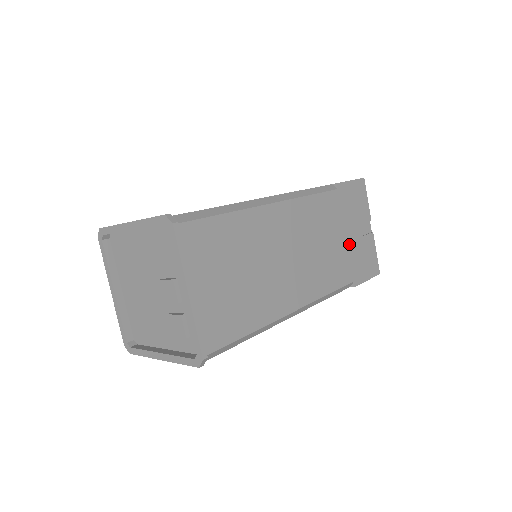
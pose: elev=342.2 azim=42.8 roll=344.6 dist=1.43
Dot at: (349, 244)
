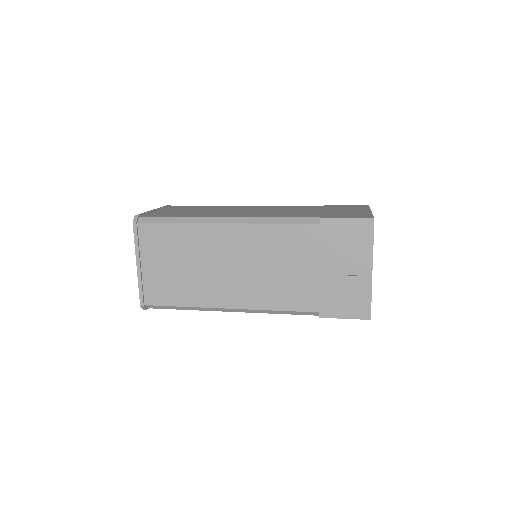
Dot at: (323, 278)
